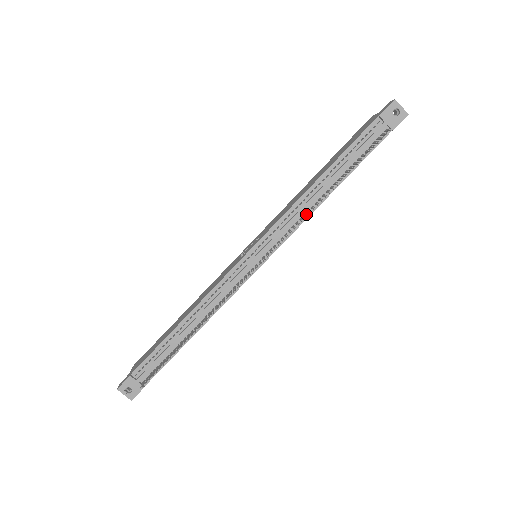
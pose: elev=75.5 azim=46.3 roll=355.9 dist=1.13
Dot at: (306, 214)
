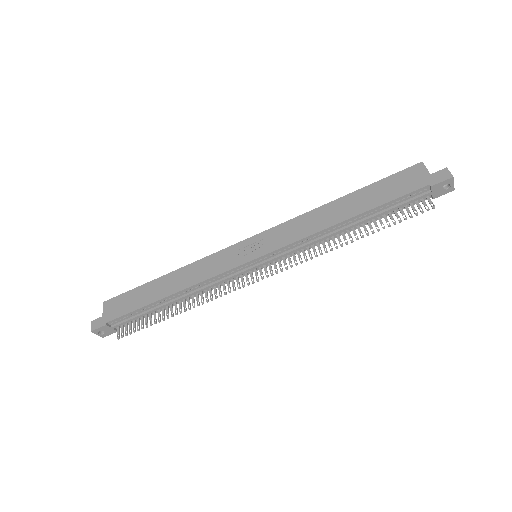
Dot at: (319, 242)
